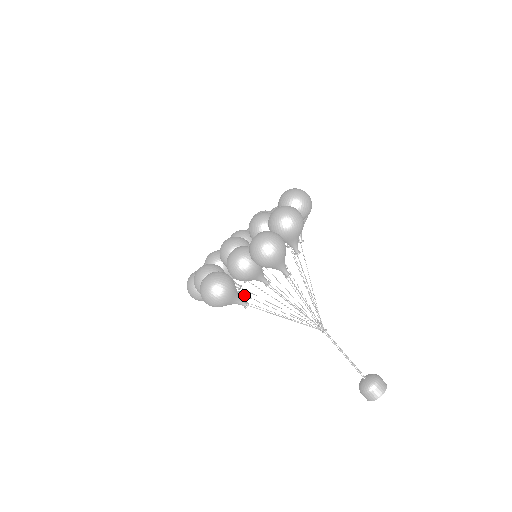
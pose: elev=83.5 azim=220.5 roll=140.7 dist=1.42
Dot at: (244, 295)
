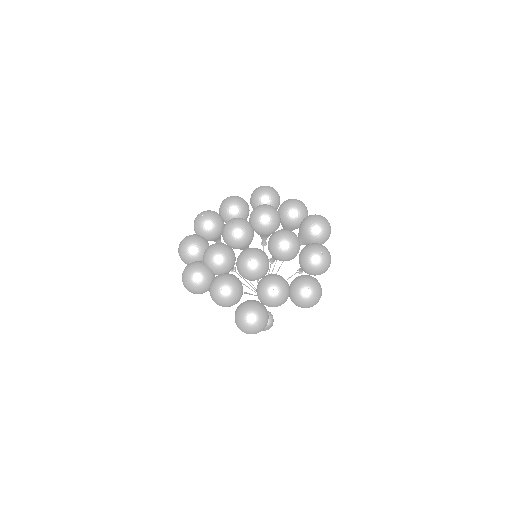
Dot at: occluded
